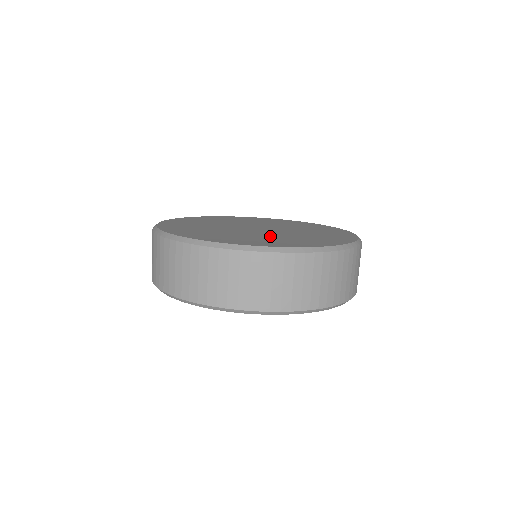
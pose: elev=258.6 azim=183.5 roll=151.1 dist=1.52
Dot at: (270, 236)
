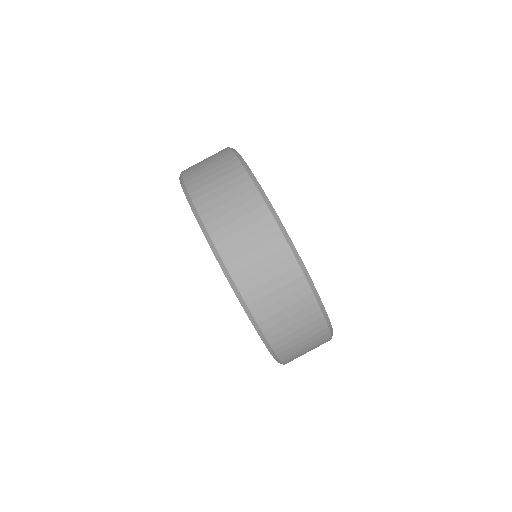
Dot at: occluded
